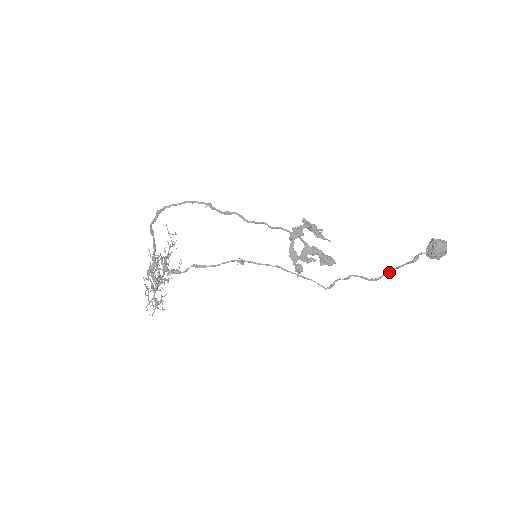
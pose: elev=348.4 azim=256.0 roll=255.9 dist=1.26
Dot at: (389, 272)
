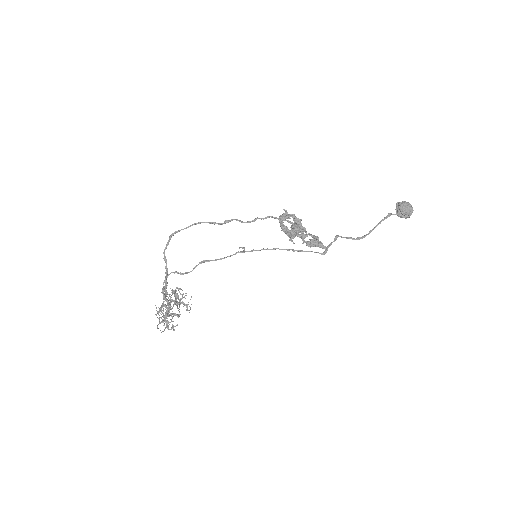
Dot at: (371, 230)
